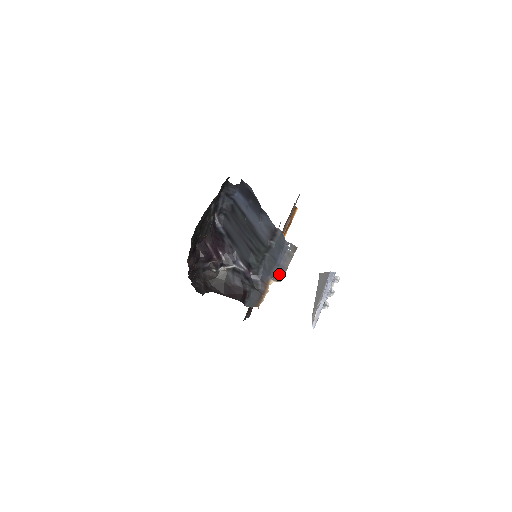
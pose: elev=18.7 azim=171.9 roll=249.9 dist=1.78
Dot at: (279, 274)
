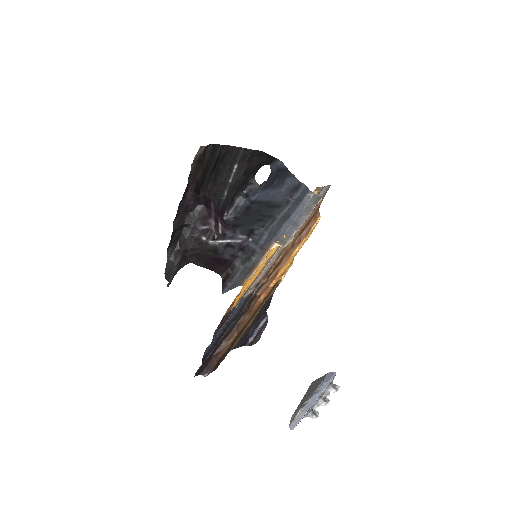
Dot at: (288, 234)
